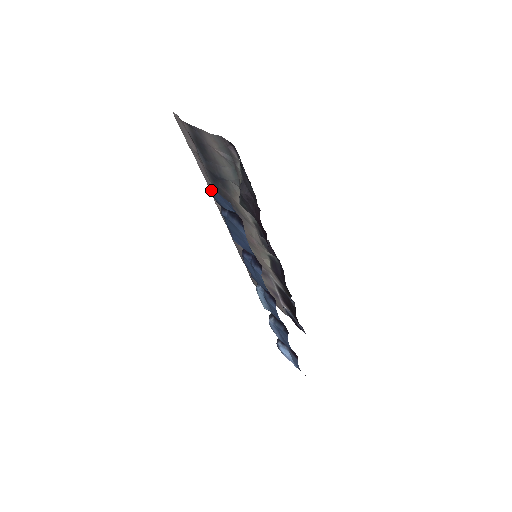
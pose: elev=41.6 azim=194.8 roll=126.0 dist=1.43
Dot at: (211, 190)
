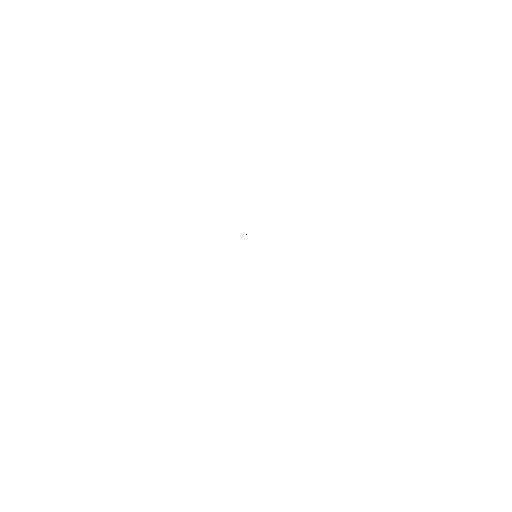
Dot at: occluded
